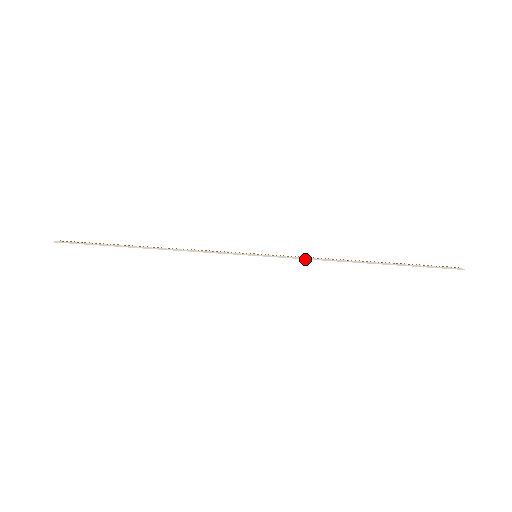
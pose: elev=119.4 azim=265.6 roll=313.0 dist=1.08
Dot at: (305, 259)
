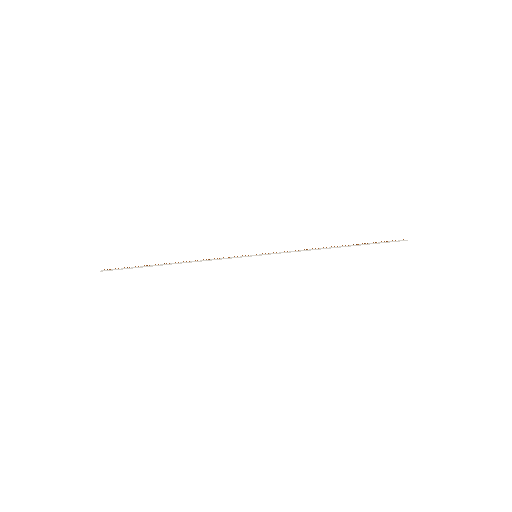
Dot at: (292, 252)
